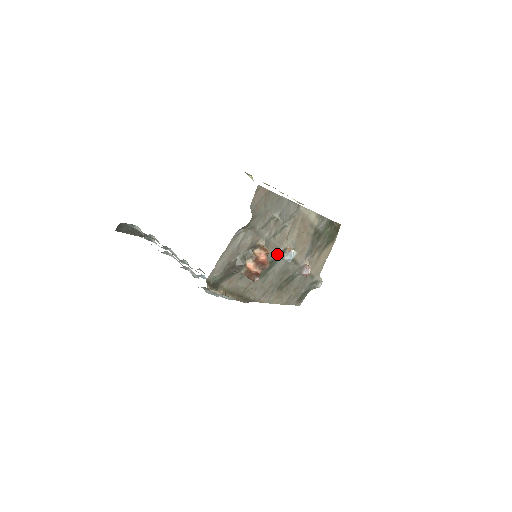
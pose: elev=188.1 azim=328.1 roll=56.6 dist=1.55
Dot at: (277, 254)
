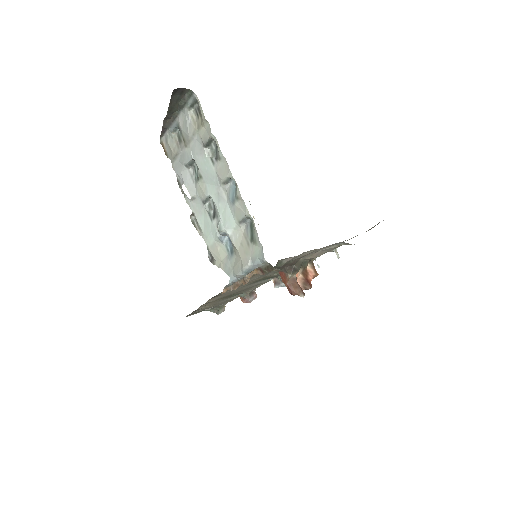
Dot at: occluded
